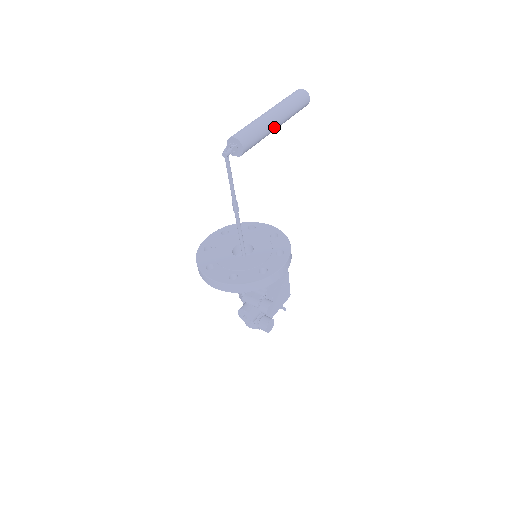
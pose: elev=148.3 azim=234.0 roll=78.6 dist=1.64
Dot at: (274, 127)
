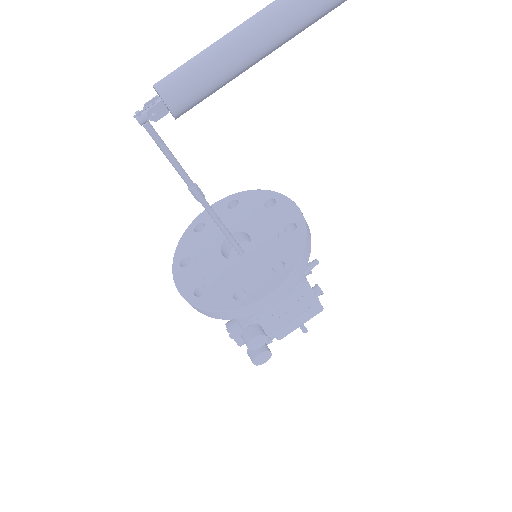
Dot at: (257, 53)
